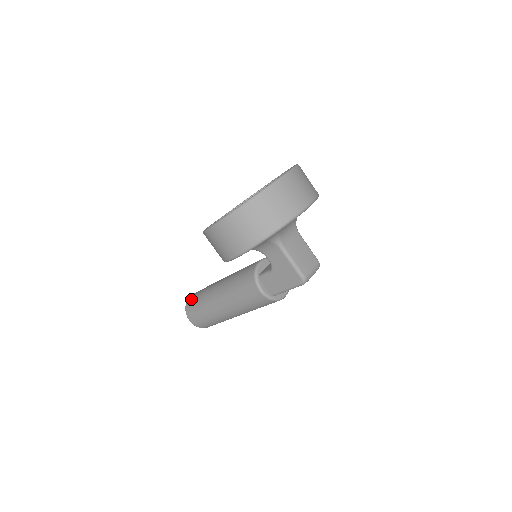
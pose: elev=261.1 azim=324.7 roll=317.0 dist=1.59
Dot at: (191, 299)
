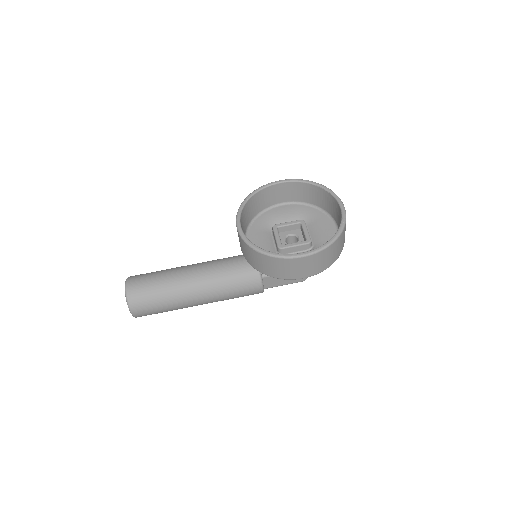
Dot at: (138, 292)
